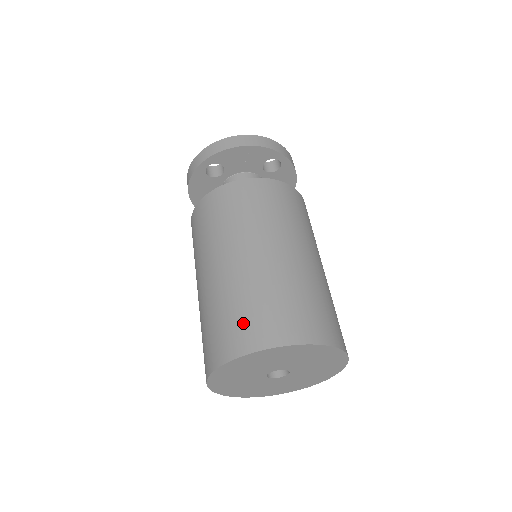
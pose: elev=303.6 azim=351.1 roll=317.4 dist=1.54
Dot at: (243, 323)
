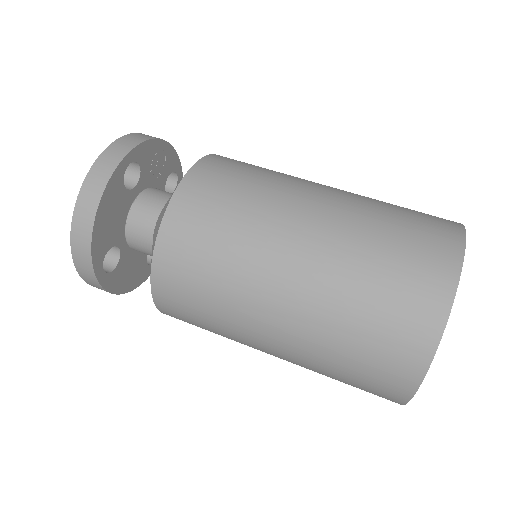
Dot at: (421, 221)
